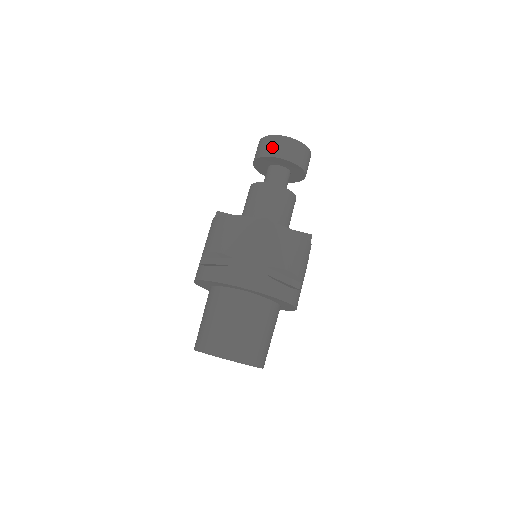
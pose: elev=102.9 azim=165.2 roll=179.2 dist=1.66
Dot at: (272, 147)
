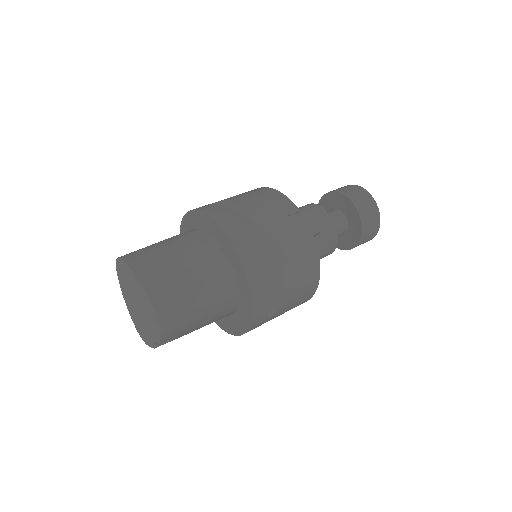
Dot at: occluded
